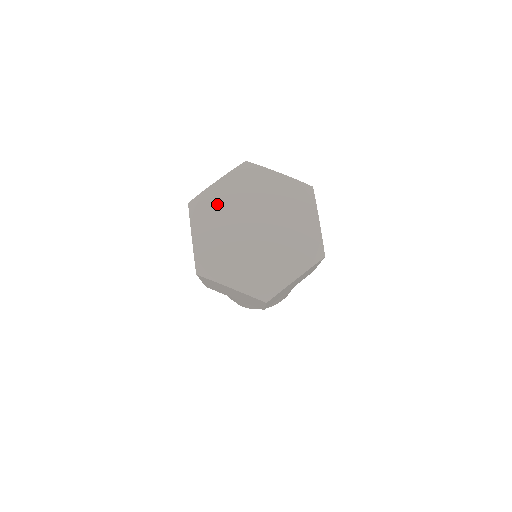
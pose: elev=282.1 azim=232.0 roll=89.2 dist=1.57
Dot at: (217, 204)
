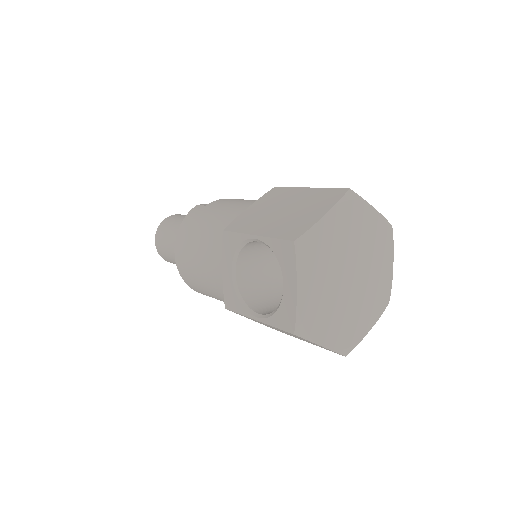
Dot at: (314, 303)
